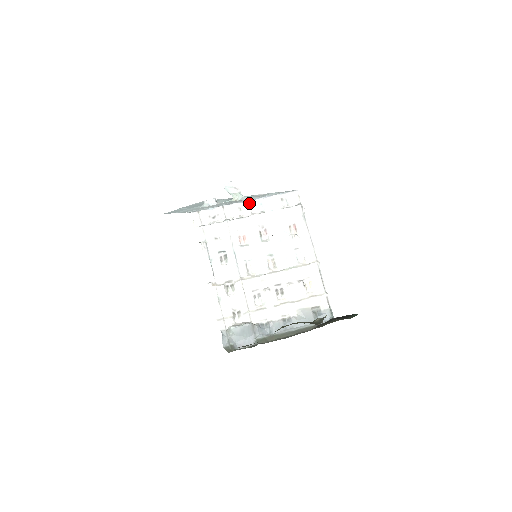
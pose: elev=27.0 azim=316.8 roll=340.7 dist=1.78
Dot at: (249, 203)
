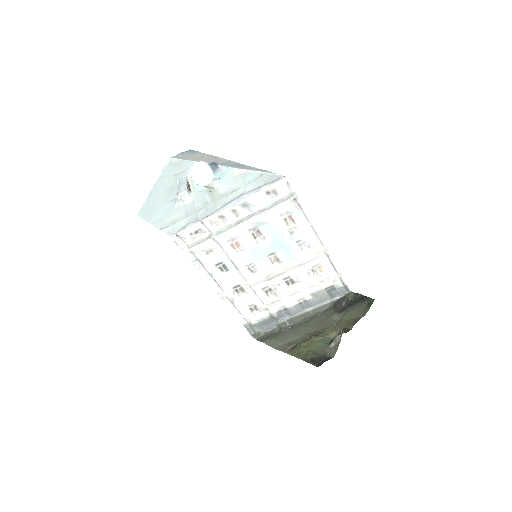
Dot at: (230, 209)
